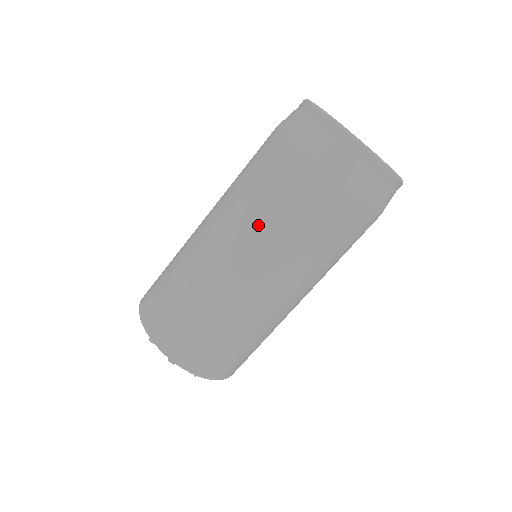
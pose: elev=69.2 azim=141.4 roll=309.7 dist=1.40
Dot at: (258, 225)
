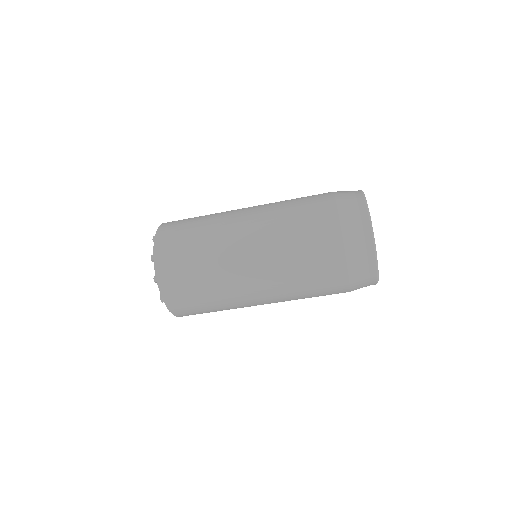
Dot at: (284, 269)
